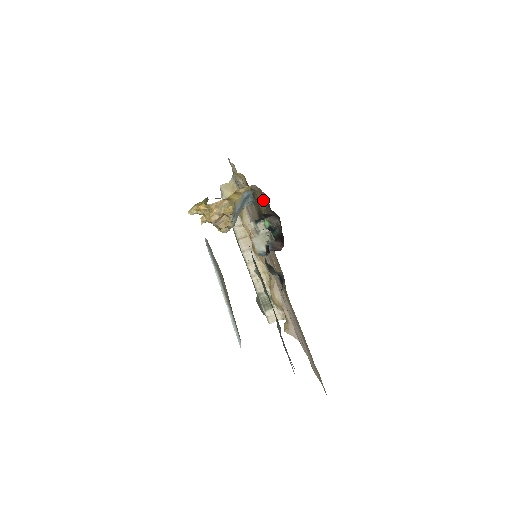
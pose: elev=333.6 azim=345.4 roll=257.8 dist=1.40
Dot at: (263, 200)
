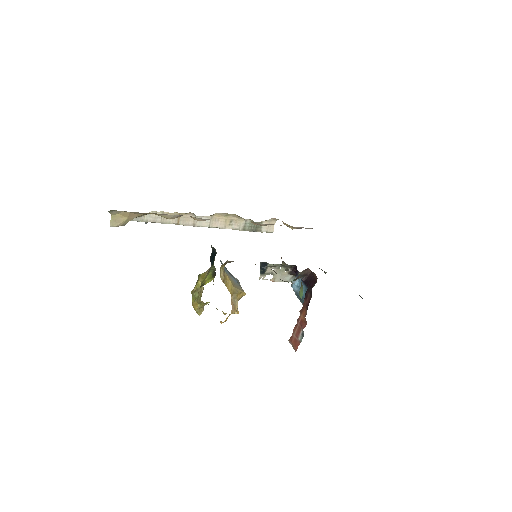
Dot at: occluded
